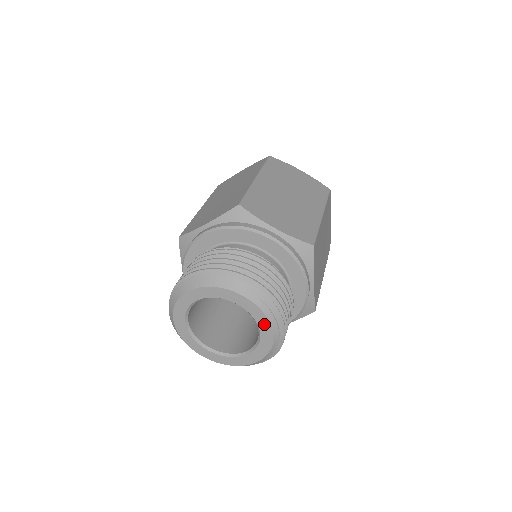
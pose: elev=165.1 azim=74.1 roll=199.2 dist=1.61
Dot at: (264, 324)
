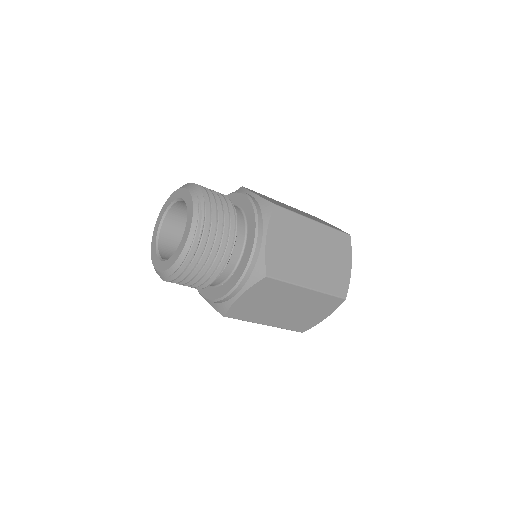
Dot at: (190, 212)
